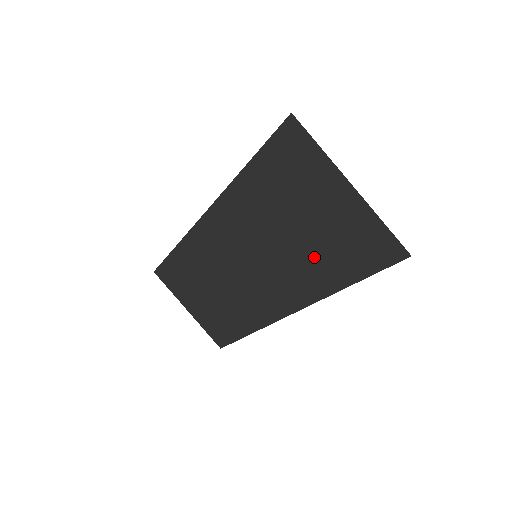
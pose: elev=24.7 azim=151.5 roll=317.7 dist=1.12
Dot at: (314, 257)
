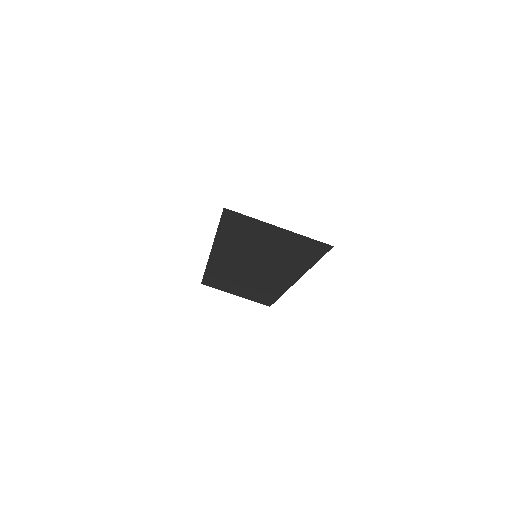
Dot at: (286, 257)
